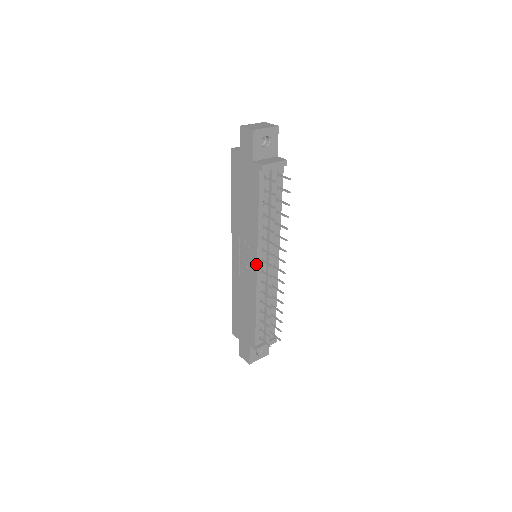
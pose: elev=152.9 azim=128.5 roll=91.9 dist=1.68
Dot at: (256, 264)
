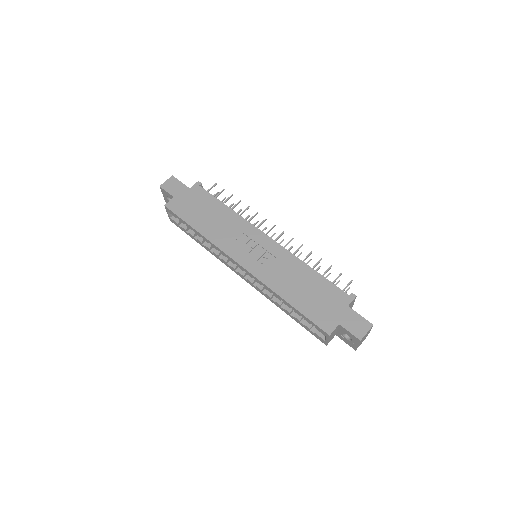
Dot at: (265, 235)
